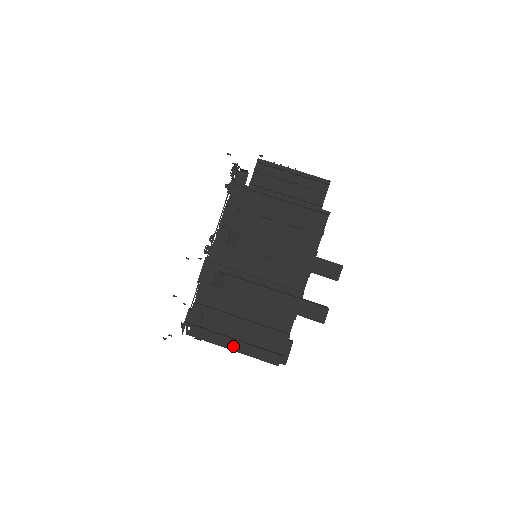
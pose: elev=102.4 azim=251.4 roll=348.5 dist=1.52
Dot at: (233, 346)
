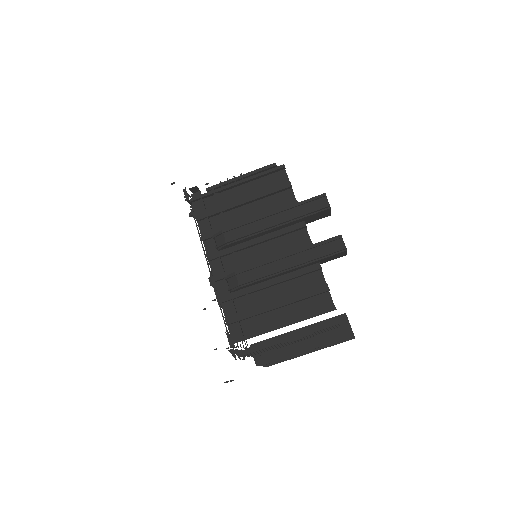
Dot at: (288, 336)
